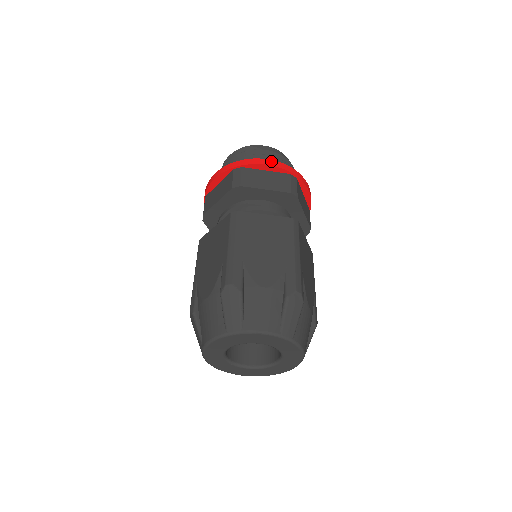
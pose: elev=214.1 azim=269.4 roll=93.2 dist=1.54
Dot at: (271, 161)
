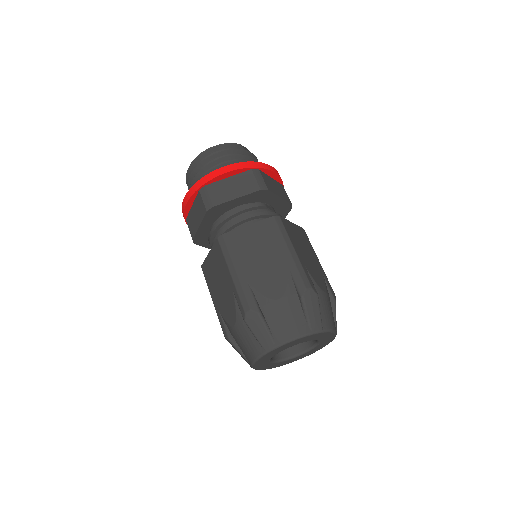
Dot at: (276, 170)
